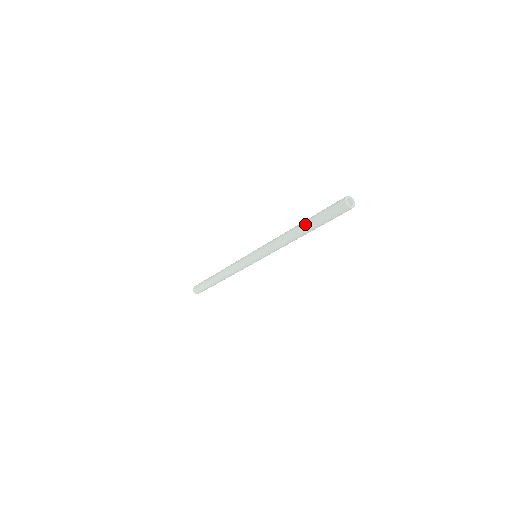
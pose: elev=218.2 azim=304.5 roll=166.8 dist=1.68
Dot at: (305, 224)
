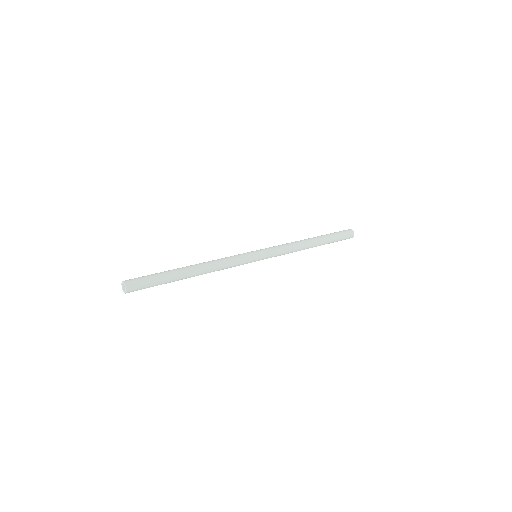
Dot at: (321, 236)
